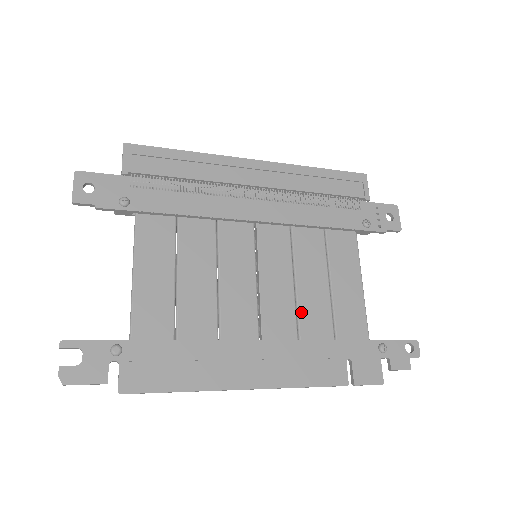
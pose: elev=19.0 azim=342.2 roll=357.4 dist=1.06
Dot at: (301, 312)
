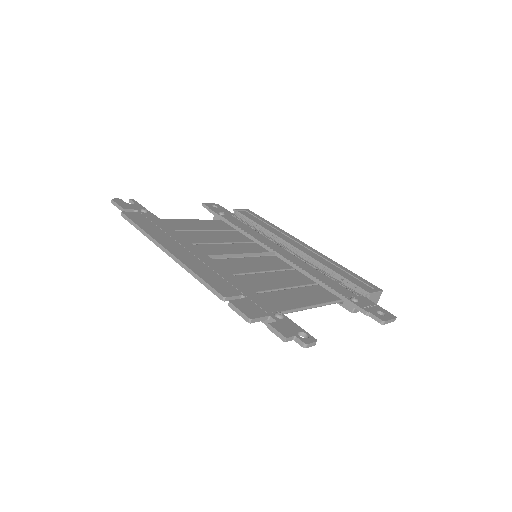
Dot at: (248, 276)
